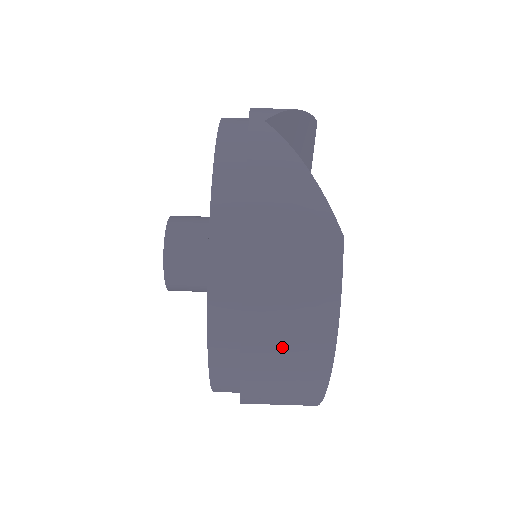
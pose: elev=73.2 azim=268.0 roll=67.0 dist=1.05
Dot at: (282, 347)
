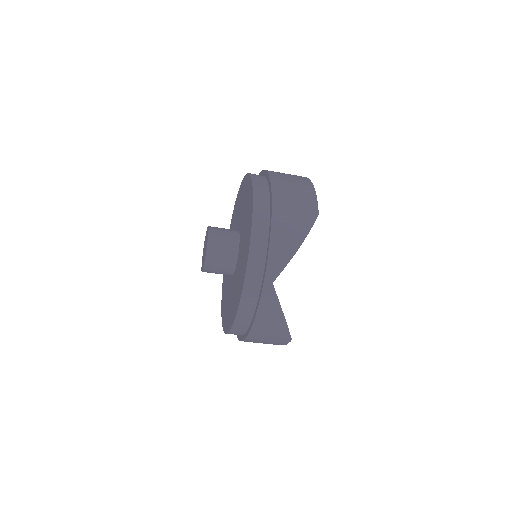
Dot at: occluded
